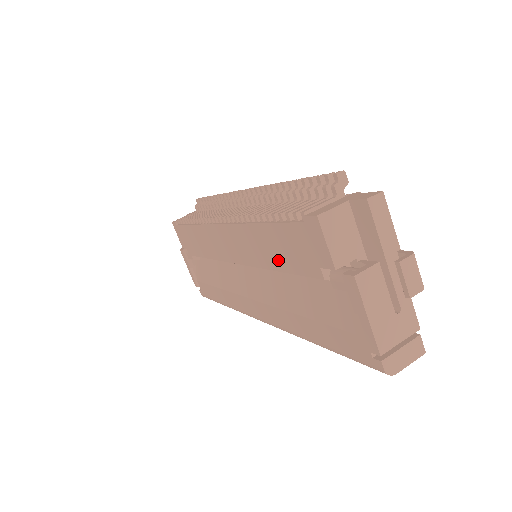
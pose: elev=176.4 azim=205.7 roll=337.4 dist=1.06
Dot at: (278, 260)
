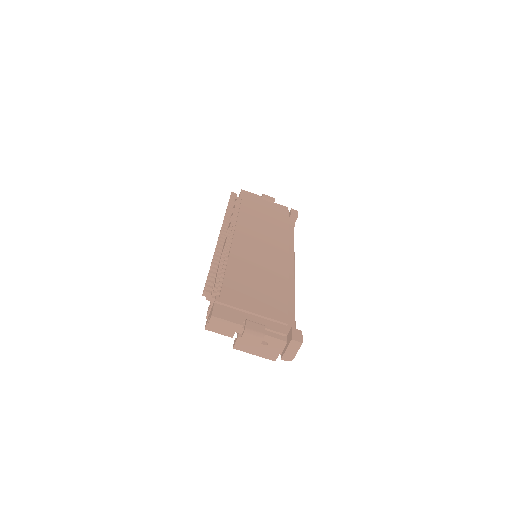
Dot at: occluded
